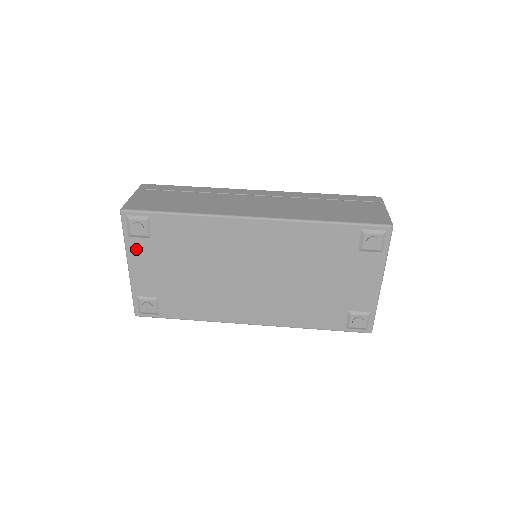
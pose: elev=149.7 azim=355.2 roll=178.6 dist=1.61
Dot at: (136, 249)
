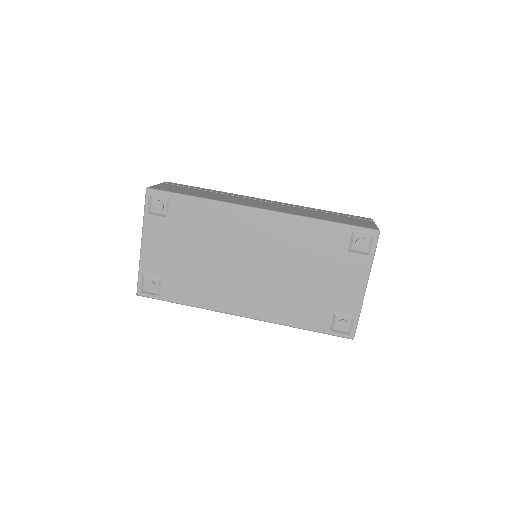
Dot at: (152, 227)
